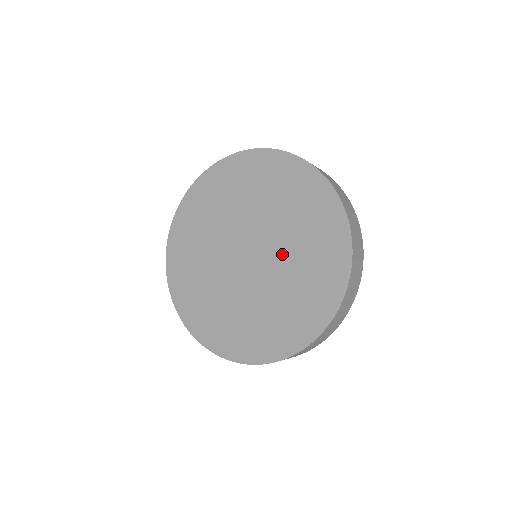
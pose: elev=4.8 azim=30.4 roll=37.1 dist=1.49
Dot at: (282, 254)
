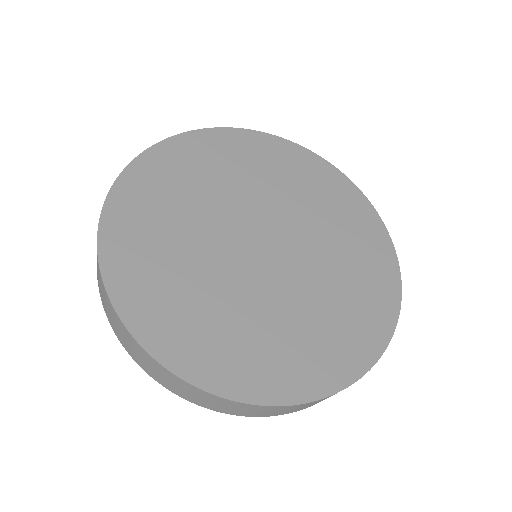
Dot at: (313, 242)
